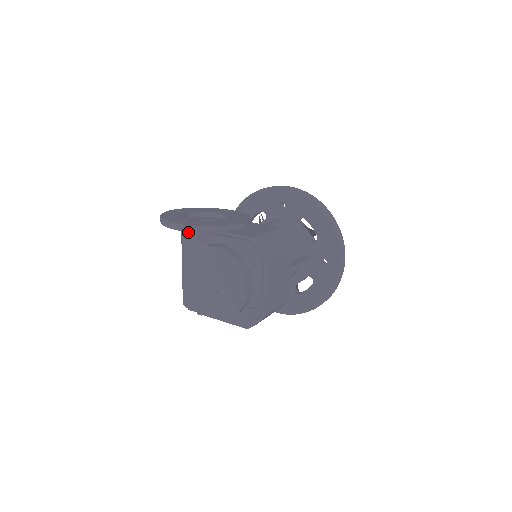
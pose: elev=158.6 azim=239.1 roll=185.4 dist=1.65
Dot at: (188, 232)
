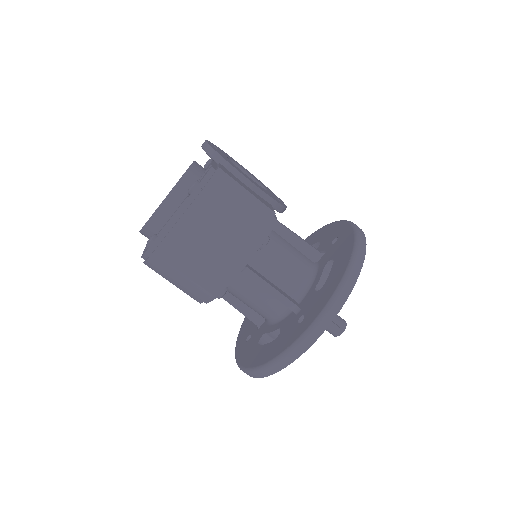
Dot at: occluded
